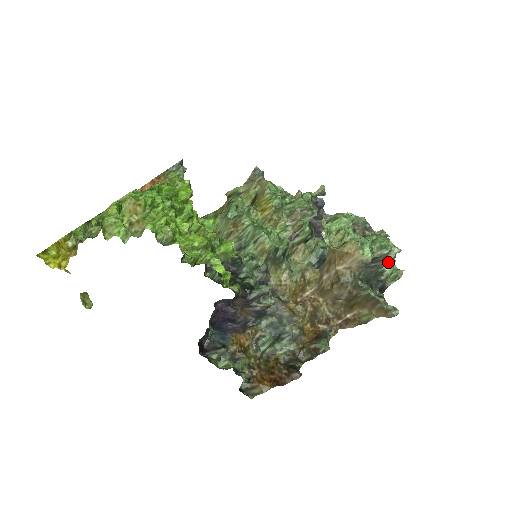
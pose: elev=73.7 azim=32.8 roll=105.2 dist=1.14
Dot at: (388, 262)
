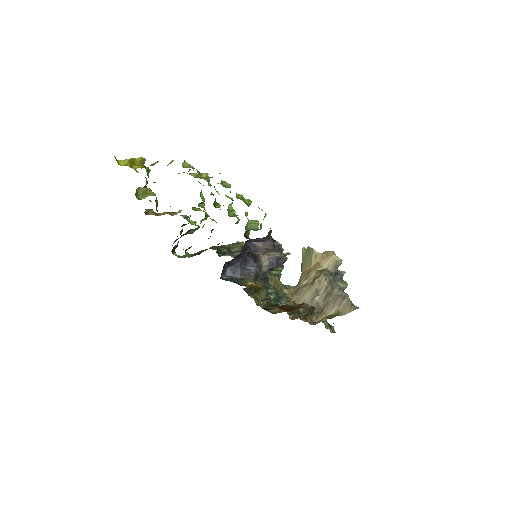
Dot at: (343, 284)
